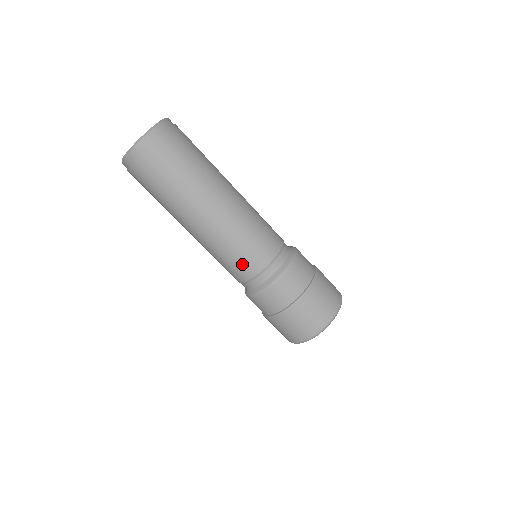
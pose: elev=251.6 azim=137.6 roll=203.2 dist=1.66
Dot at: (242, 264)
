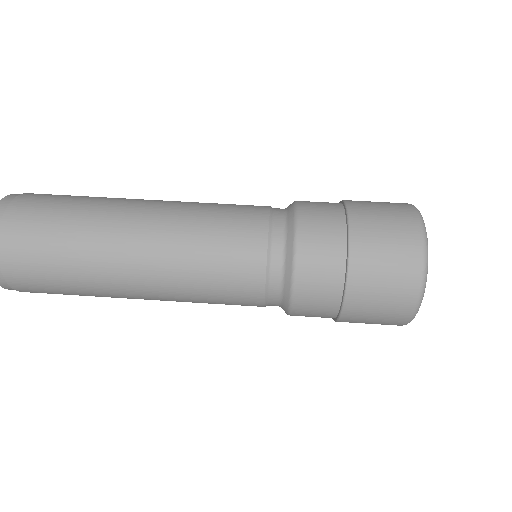
Dot at: (236, 253)
